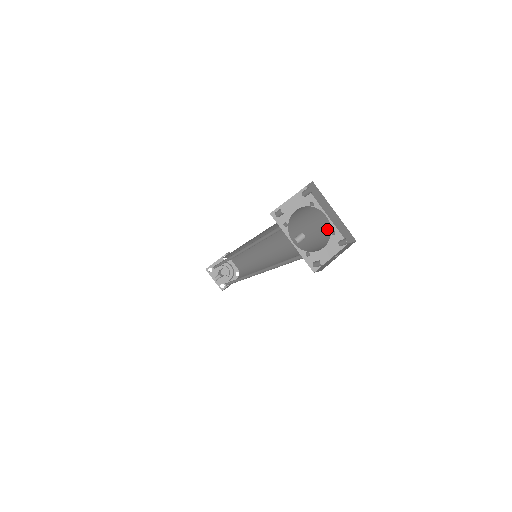
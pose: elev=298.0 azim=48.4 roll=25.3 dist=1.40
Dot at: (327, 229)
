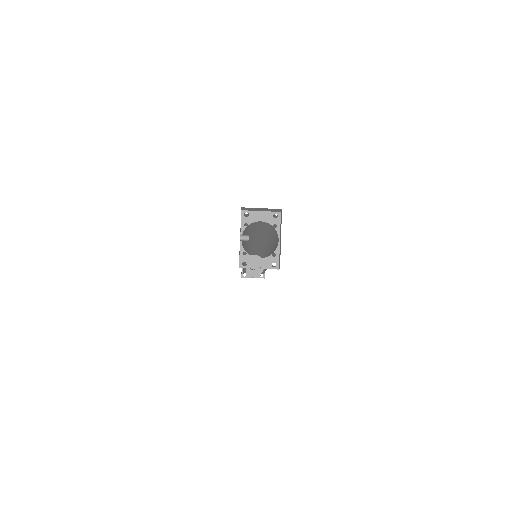
Dot at: (275, 251)
